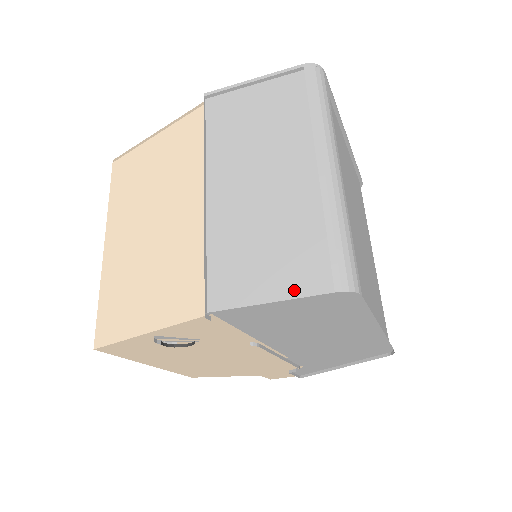
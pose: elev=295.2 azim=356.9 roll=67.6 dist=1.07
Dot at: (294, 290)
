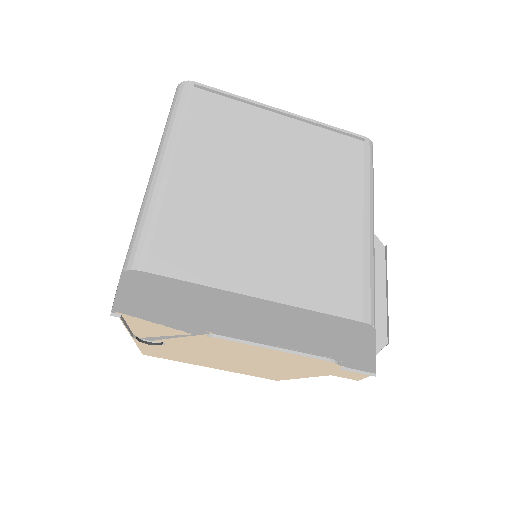
Dot at: occluded
